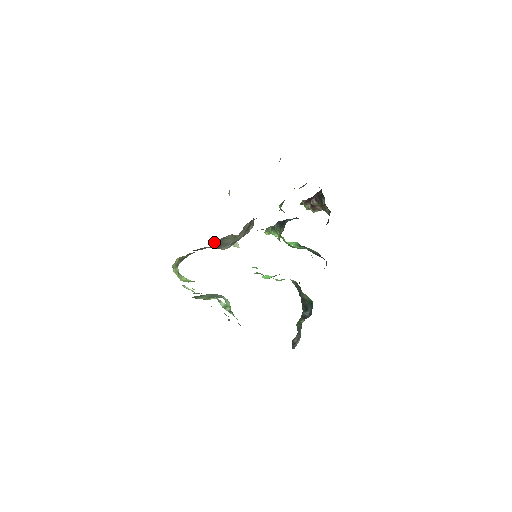
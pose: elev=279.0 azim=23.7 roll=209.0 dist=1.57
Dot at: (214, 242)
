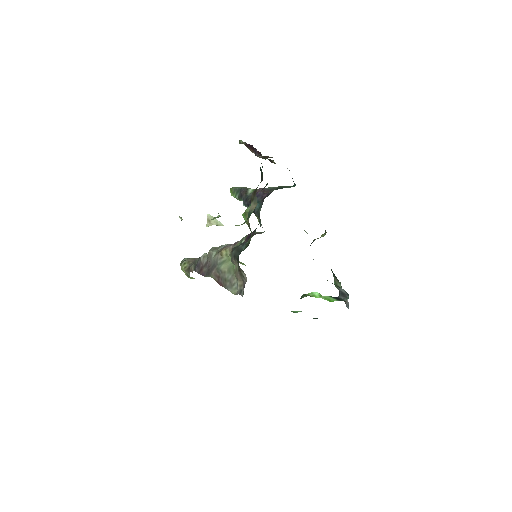
Dot at: (212, 273)
